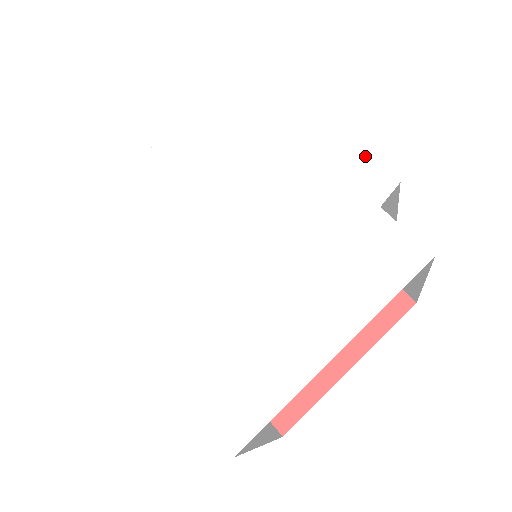
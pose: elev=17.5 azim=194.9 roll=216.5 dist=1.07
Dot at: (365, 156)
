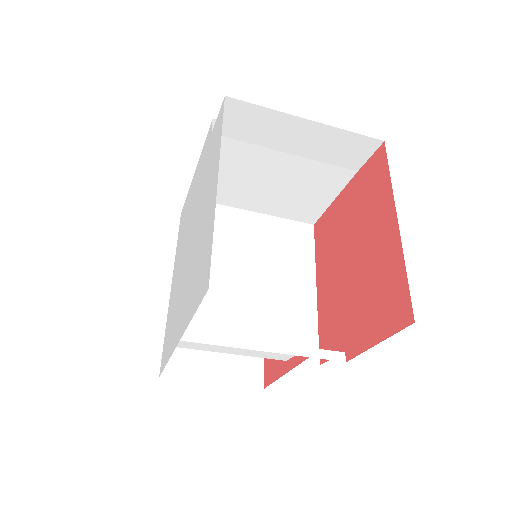
Dot at: (205, 141)
